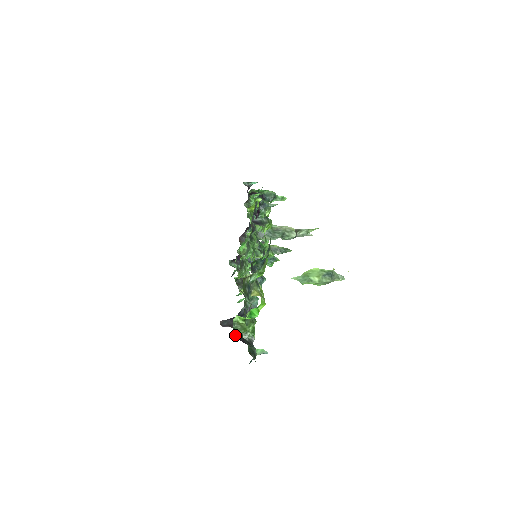
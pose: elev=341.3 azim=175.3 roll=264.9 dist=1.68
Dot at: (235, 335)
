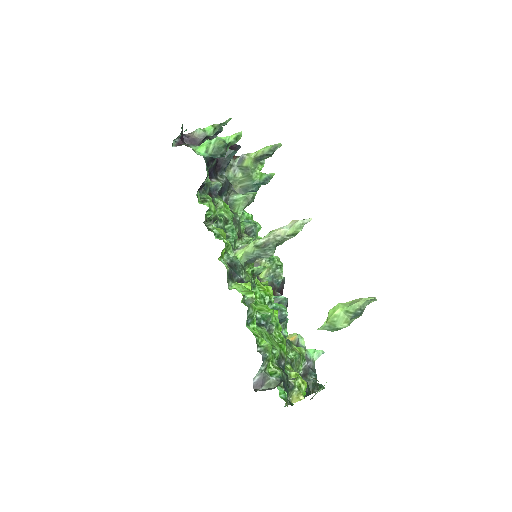
Dot at: occluded
